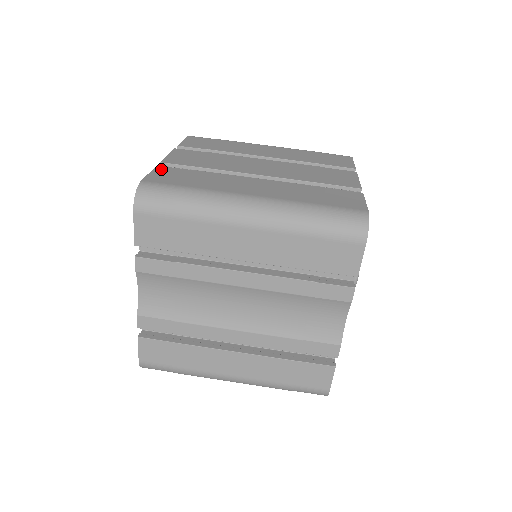
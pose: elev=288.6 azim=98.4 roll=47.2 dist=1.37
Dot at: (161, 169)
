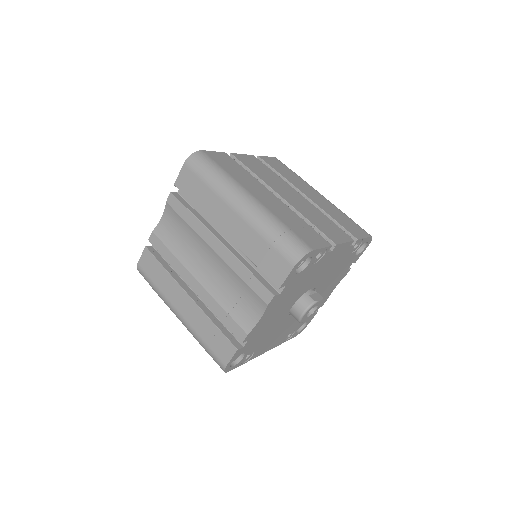
Dot at: (224, 155)
